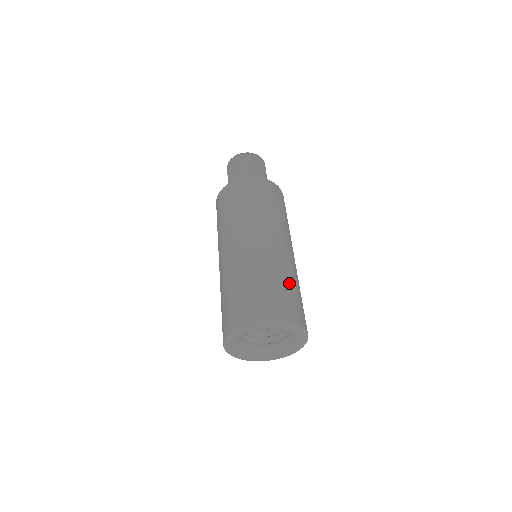
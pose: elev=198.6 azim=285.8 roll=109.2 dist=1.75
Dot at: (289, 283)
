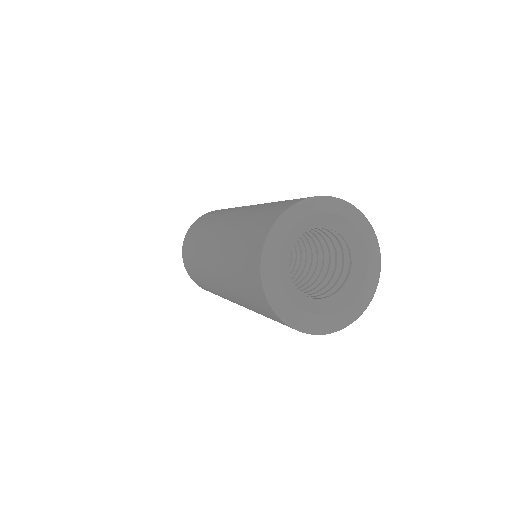
Dot at: occluded
